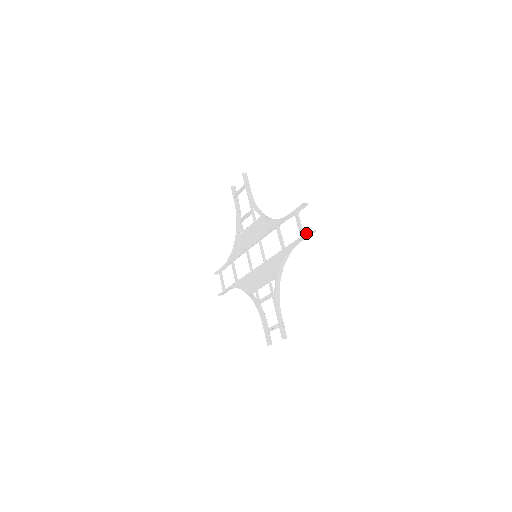
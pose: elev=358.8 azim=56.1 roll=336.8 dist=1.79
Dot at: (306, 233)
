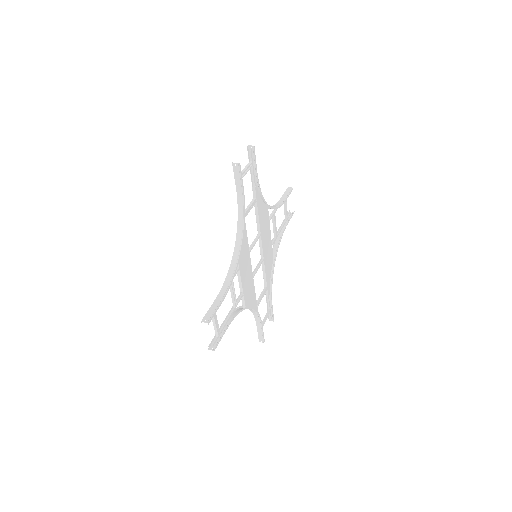
Dot at: (234, 171)
